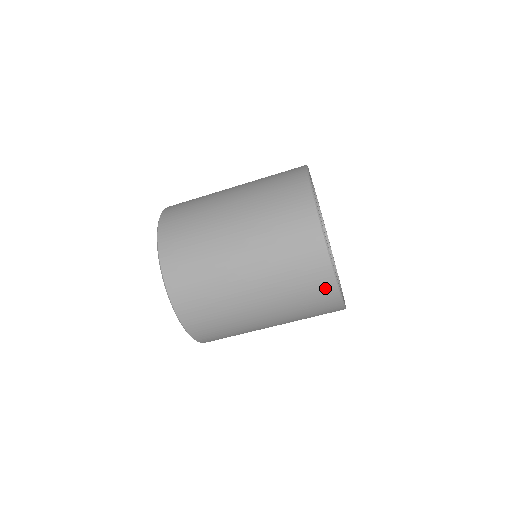
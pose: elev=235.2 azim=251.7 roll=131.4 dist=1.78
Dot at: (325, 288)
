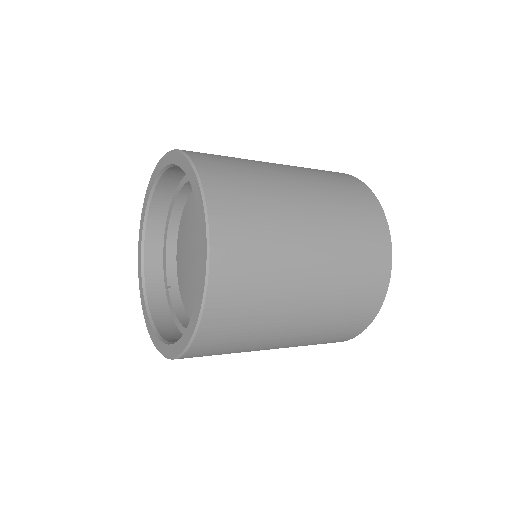
Dot at: occluded
